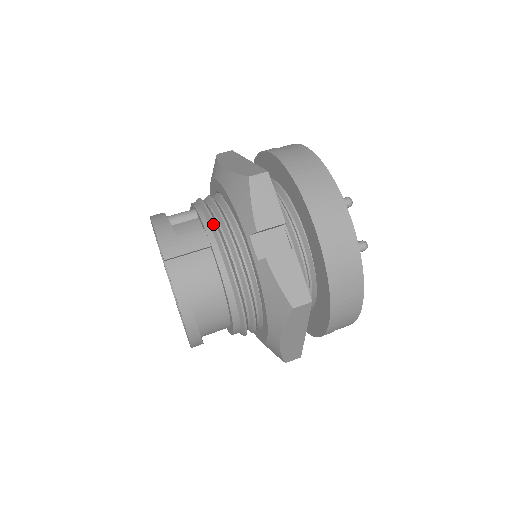
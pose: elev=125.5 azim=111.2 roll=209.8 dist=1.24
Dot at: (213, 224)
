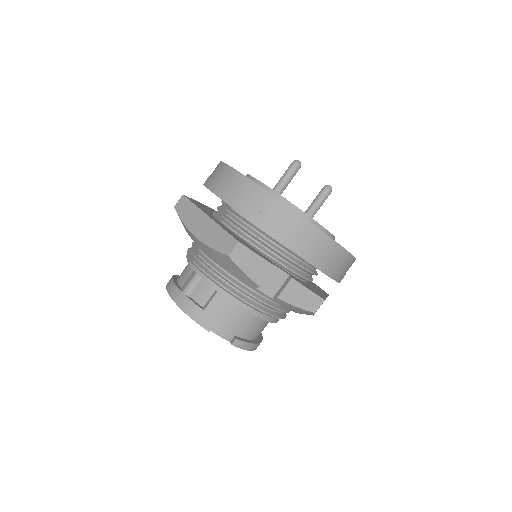
Dot at: (222, 287)
